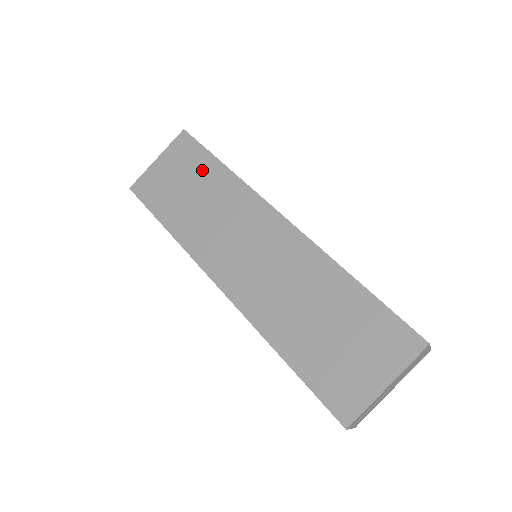
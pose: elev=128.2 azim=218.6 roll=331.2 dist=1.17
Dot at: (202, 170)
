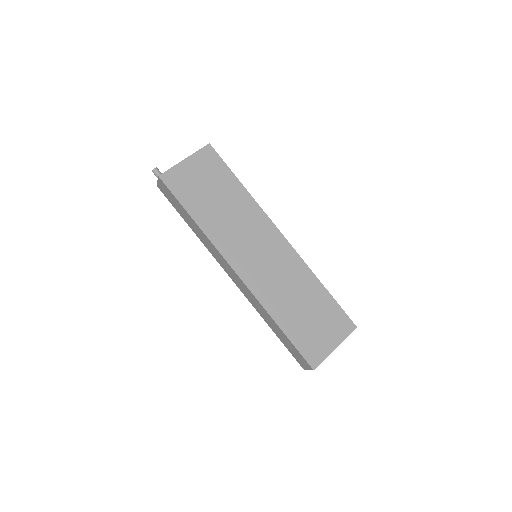
Dot at: (225, 183)
